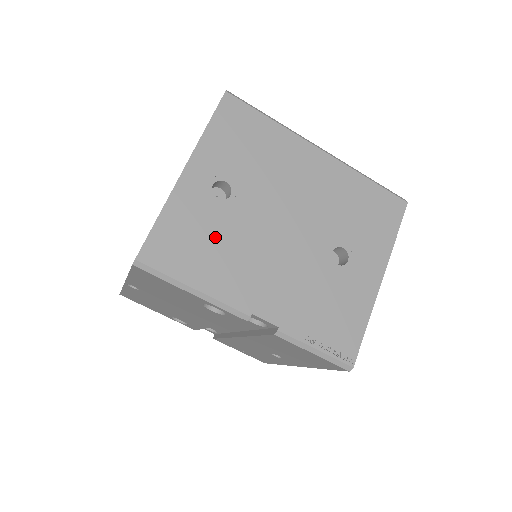
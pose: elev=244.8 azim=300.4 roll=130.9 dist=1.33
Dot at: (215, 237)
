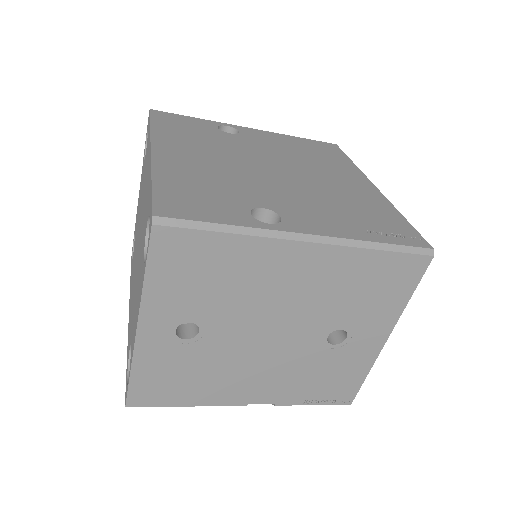
Dot at: (194, 369)
